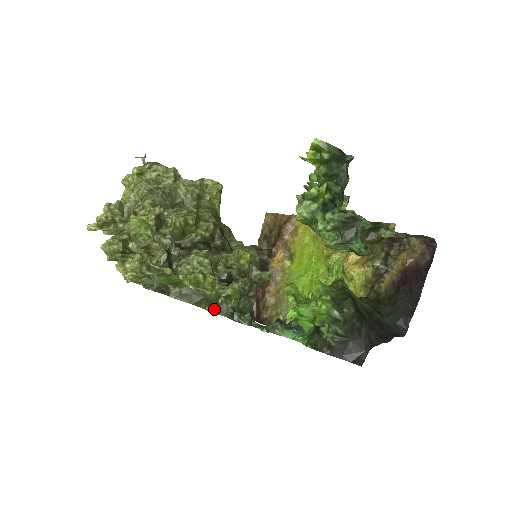
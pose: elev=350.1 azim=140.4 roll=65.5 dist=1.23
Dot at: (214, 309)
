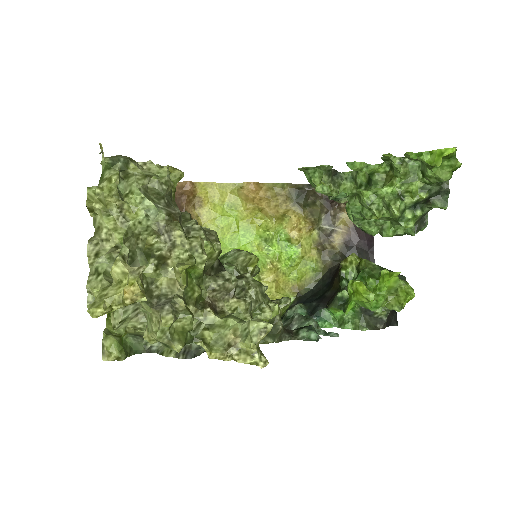
Dot at: (277, 339)
